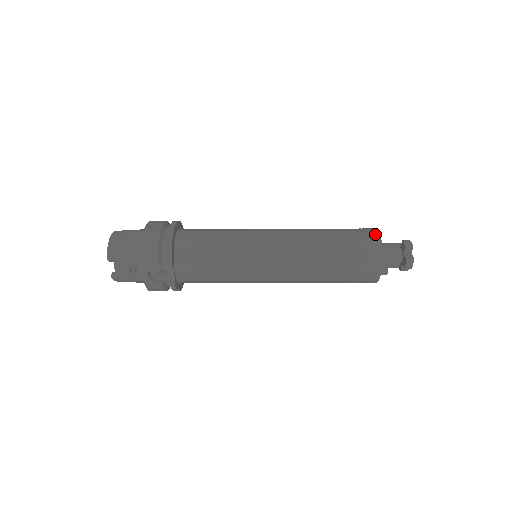
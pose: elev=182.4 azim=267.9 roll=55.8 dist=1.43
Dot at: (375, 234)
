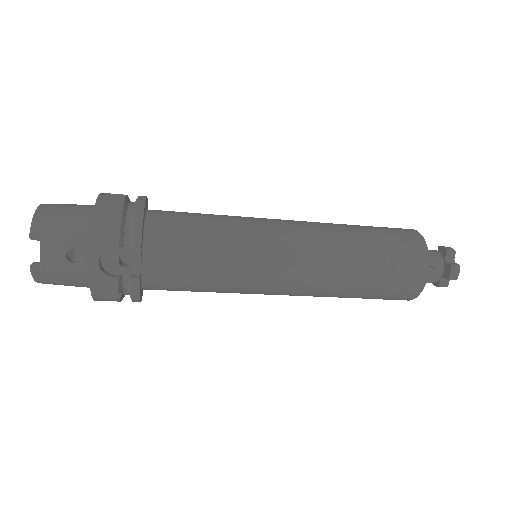
Dot at: (413, 231)
